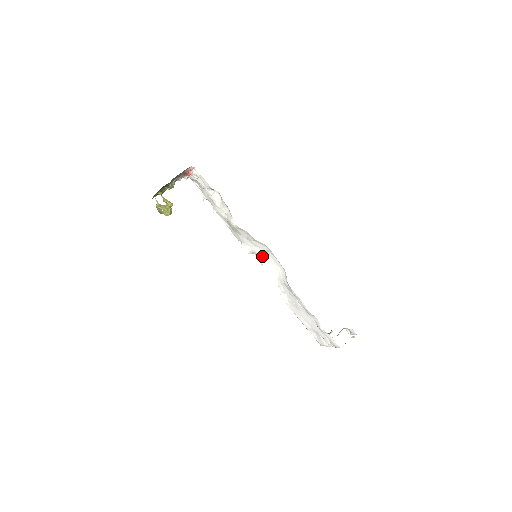
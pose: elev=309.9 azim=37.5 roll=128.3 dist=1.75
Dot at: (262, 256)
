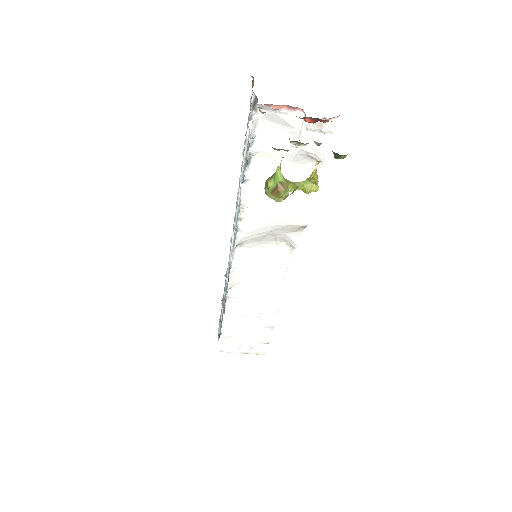
Dot at: (246, 252)
